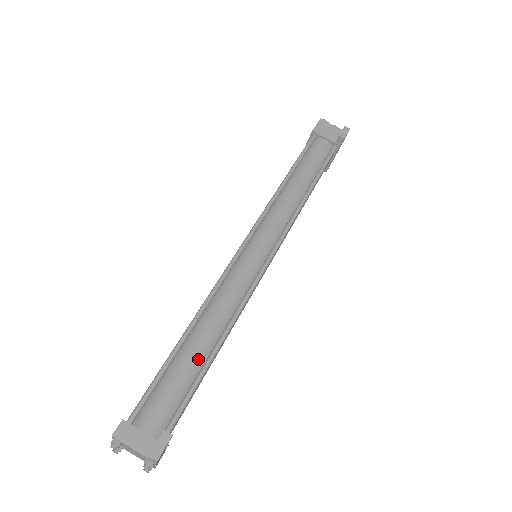
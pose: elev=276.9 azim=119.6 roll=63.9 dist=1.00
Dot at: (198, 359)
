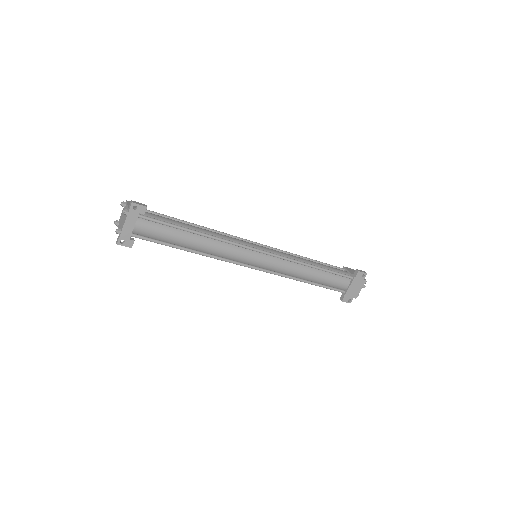
Dot at: (185, 226)
